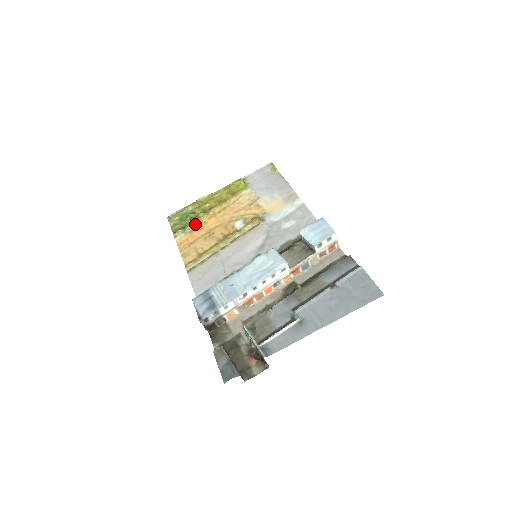
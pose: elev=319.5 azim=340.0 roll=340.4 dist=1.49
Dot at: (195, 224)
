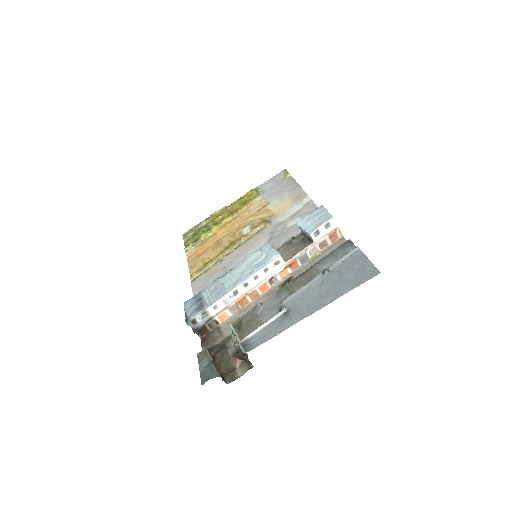
Dot at: (206, 236)
